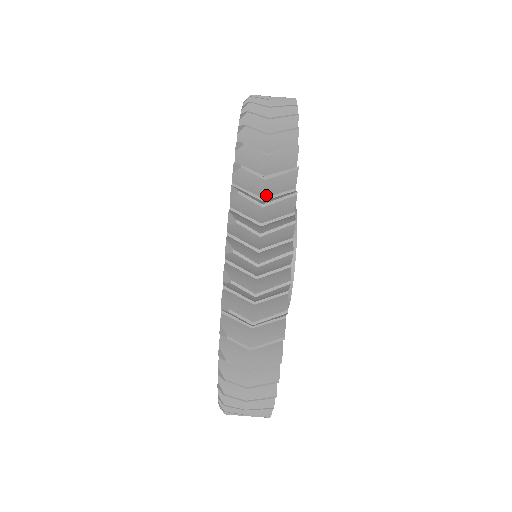
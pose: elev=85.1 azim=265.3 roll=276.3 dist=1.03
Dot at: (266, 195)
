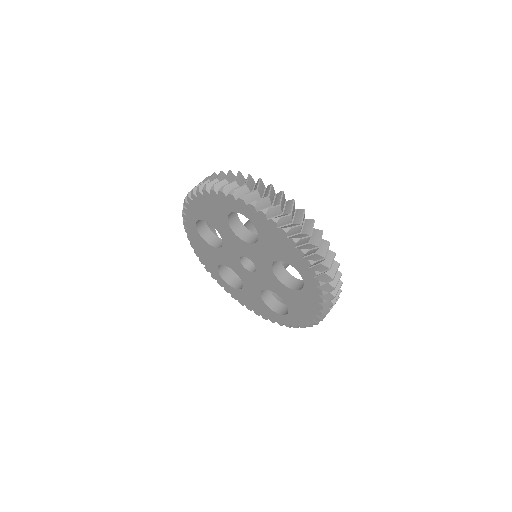
Dot at: occluded
